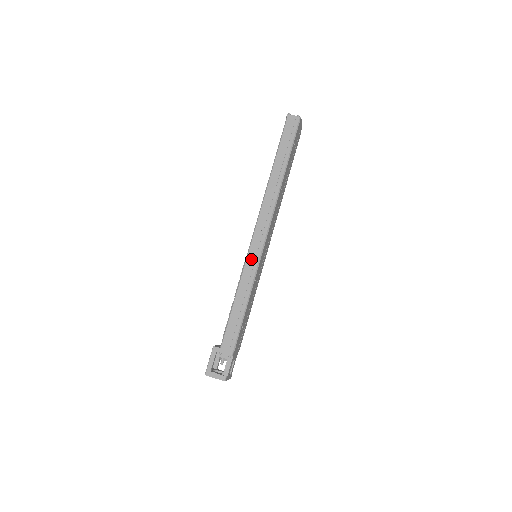
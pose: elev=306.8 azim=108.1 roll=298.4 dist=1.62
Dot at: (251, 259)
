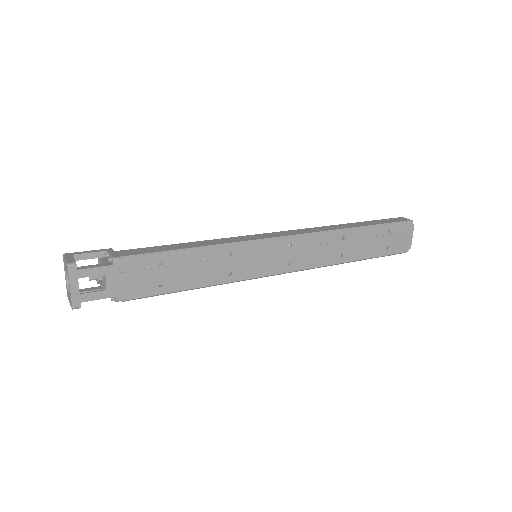
Dot at: (248, 237)
